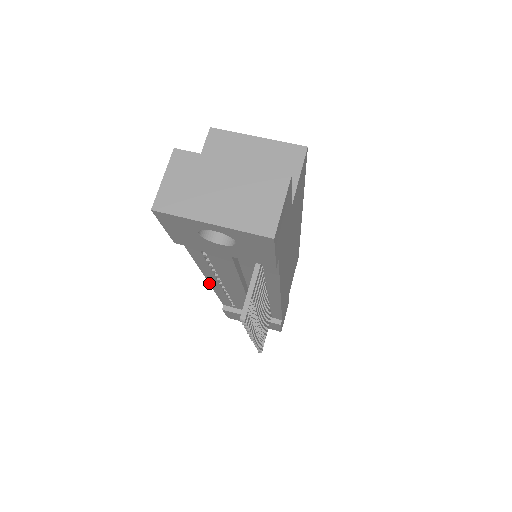
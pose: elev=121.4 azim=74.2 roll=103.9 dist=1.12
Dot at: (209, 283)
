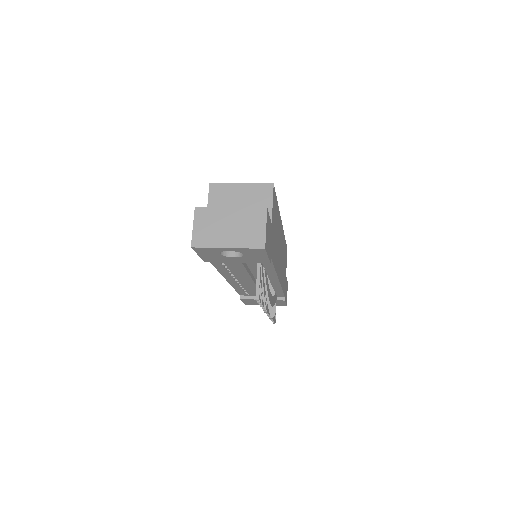
Dot at: (228, 282)
